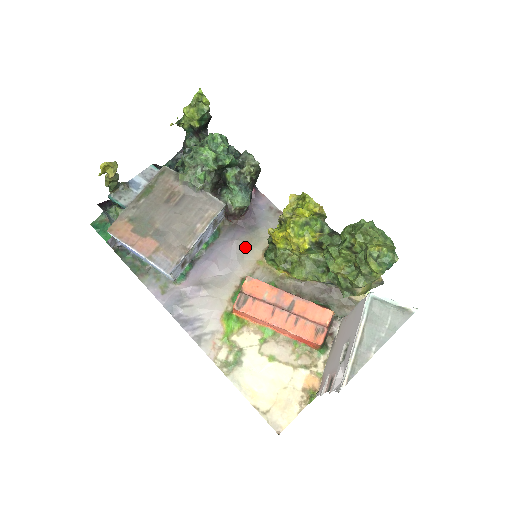
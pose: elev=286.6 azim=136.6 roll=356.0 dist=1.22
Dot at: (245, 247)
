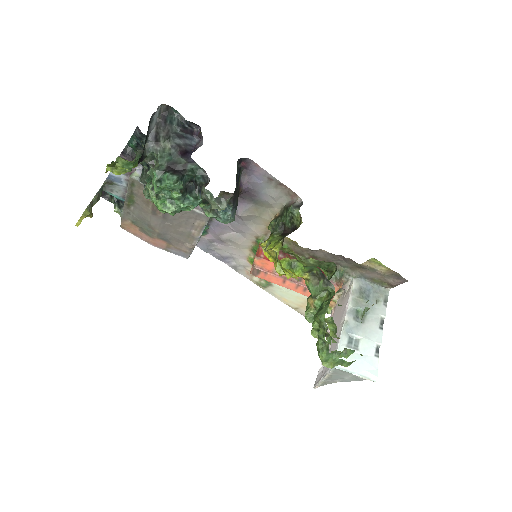
Dot at: (251, 217)
